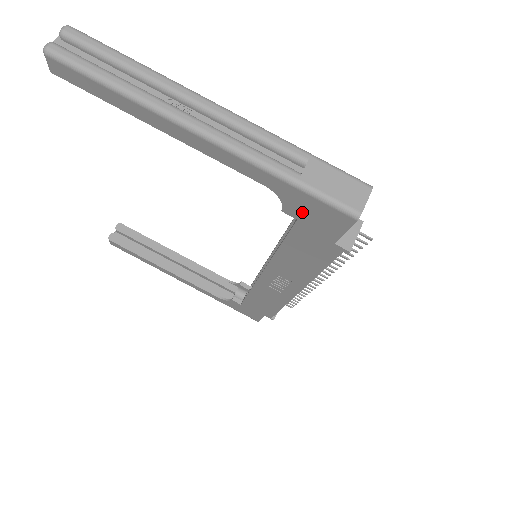
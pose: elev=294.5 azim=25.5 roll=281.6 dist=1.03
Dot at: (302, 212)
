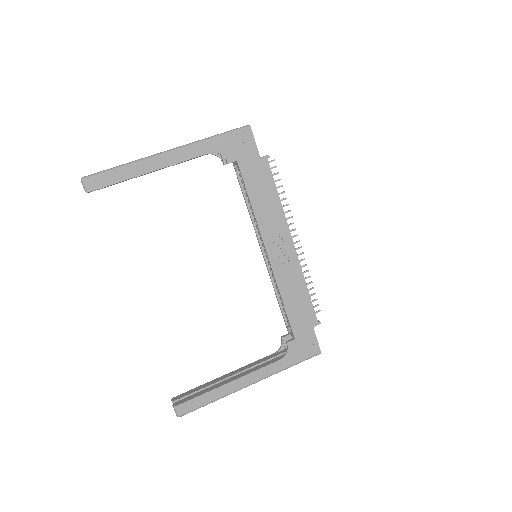
Dot at: (234, 152)
